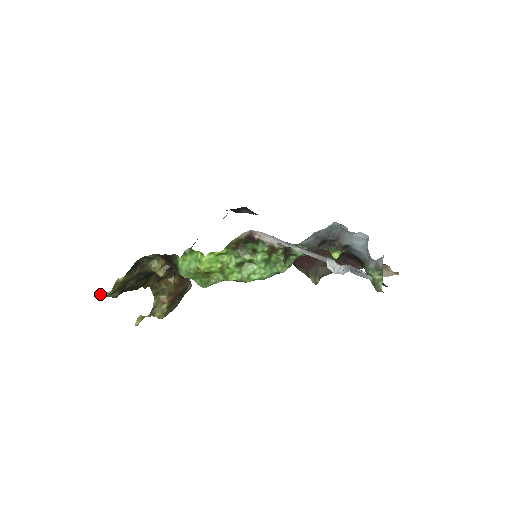
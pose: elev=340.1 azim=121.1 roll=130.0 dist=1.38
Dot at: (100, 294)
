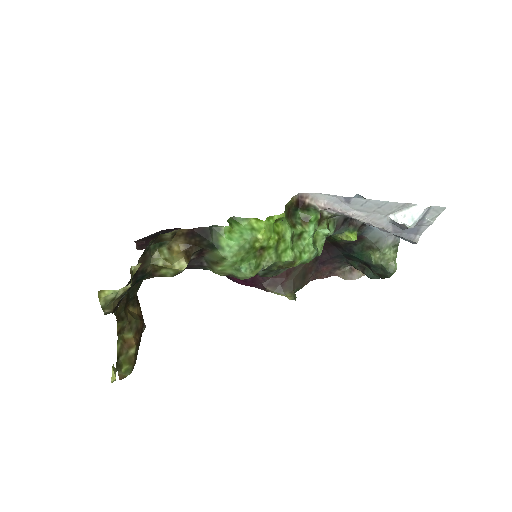
Dot at: (103, 296)
